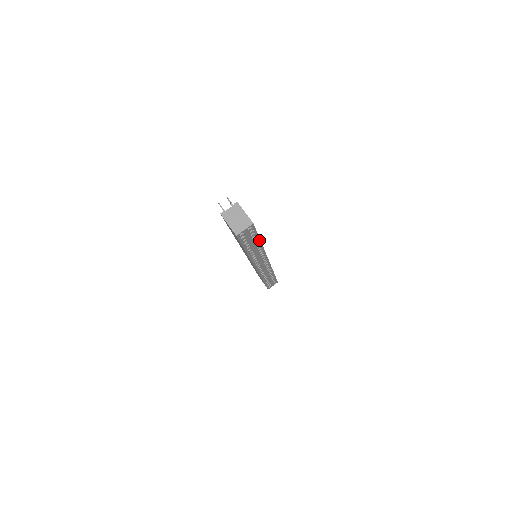
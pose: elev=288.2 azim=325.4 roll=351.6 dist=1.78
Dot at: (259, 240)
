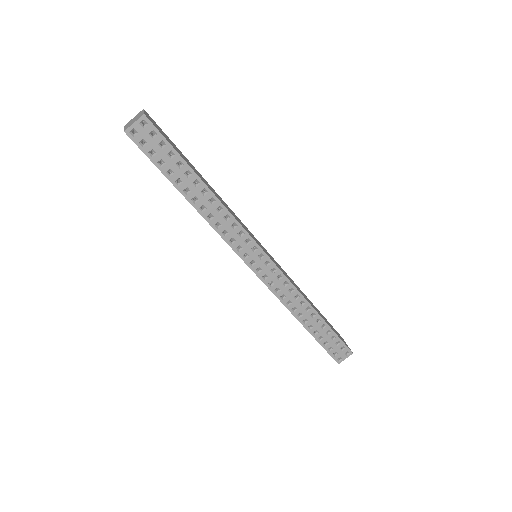
Dot at: (194, 173)
